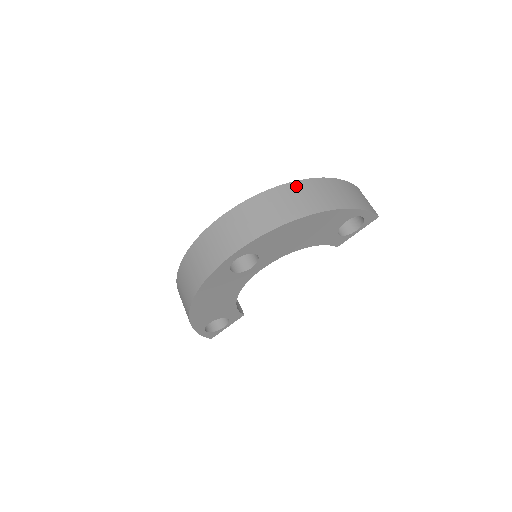
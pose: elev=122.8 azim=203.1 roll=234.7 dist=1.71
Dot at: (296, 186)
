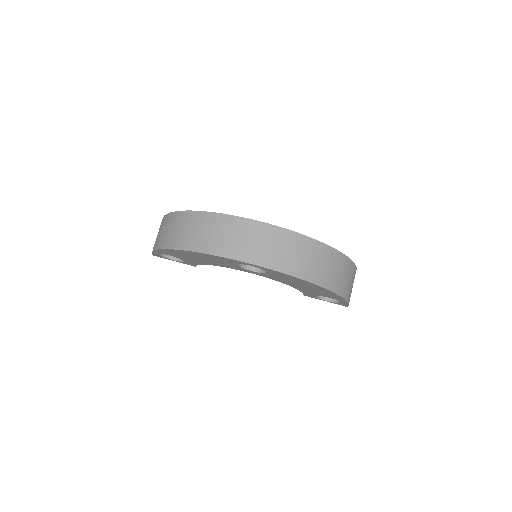
Dot at: (336, 256)
